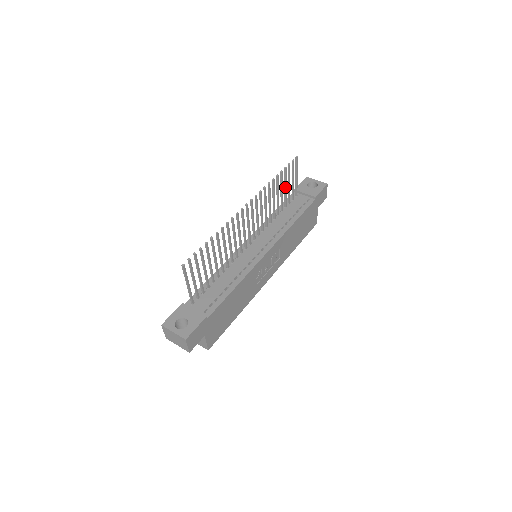
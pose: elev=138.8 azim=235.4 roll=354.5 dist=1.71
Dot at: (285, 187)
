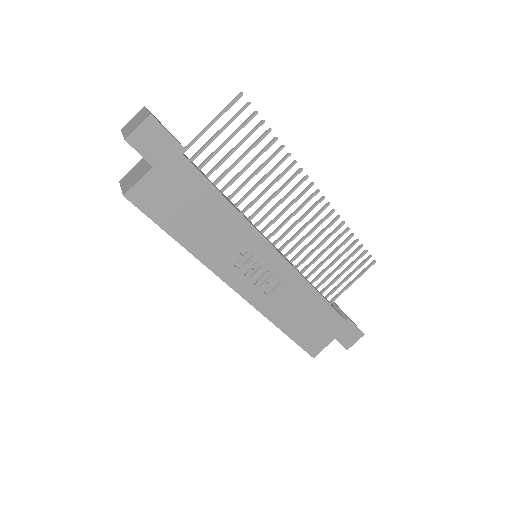
Dot at: (340, 265)
